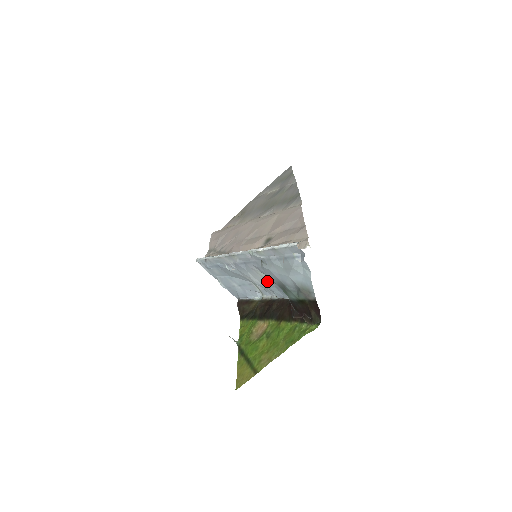
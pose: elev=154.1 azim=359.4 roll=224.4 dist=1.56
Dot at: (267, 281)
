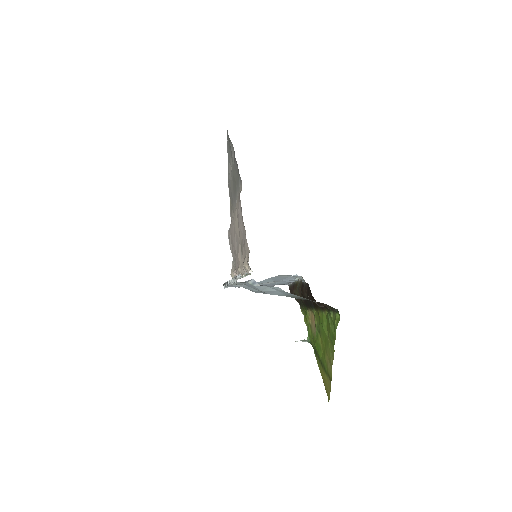
Dot at: (277, 281)
